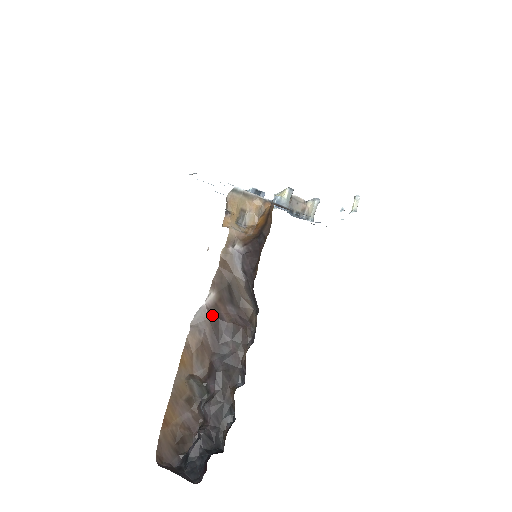
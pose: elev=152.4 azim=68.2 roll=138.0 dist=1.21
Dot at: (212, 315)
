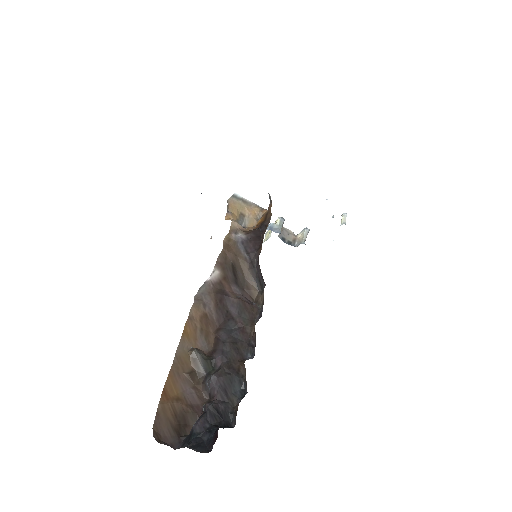
Dot at: (217, 290)
